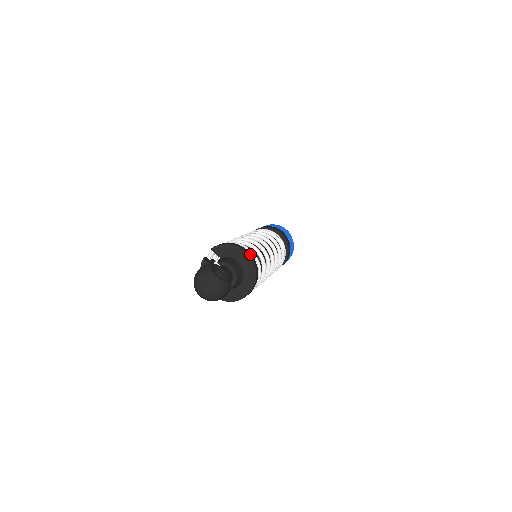
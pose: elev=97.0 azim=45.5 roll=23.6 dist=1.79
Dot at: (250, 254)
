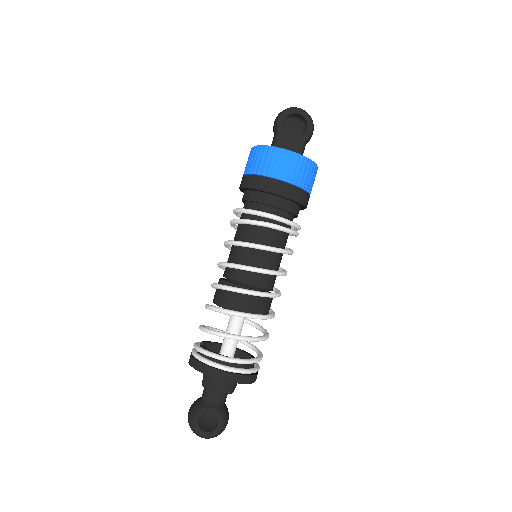
Dot at: (228, 376)
